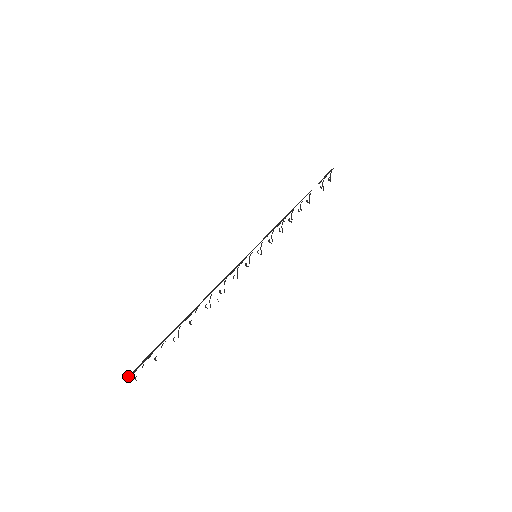
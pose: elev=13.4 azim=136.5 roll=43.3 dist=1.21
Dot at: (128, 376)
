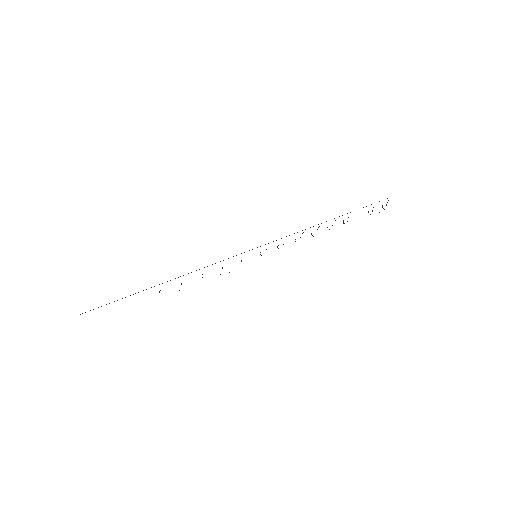
Dot at: (82, 313)
